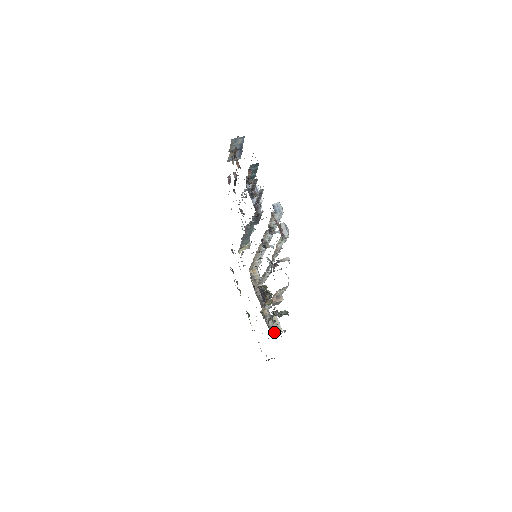
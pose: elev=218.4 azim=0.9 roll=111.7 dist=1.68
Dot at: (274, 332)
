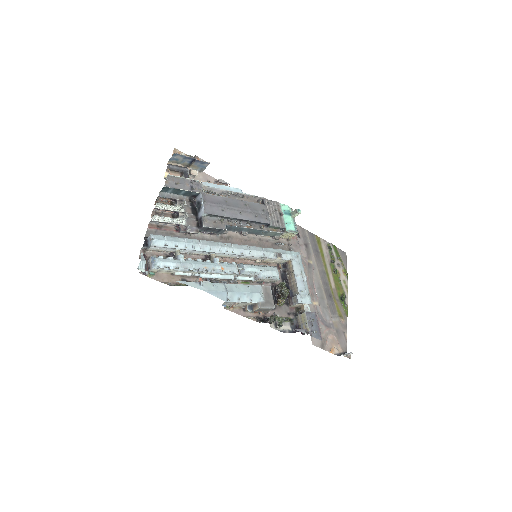
Dot at: occluded
